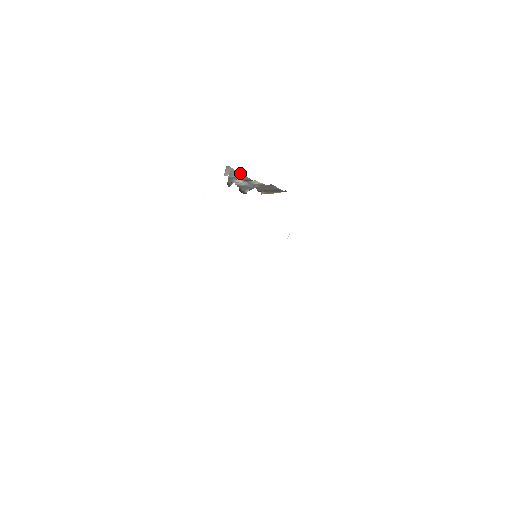
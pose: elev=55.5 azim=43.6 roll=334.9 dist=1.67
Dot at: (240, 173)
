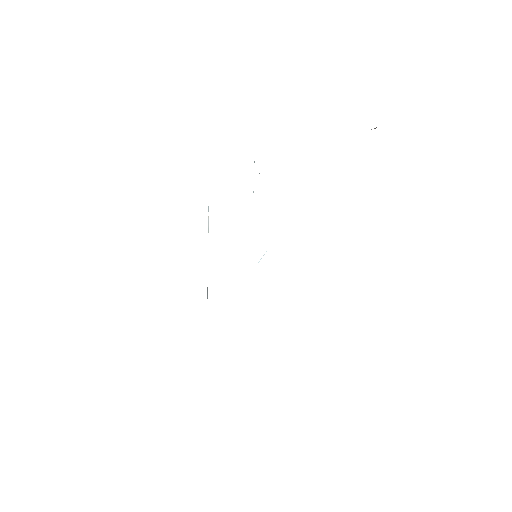
Dot at: occluded
